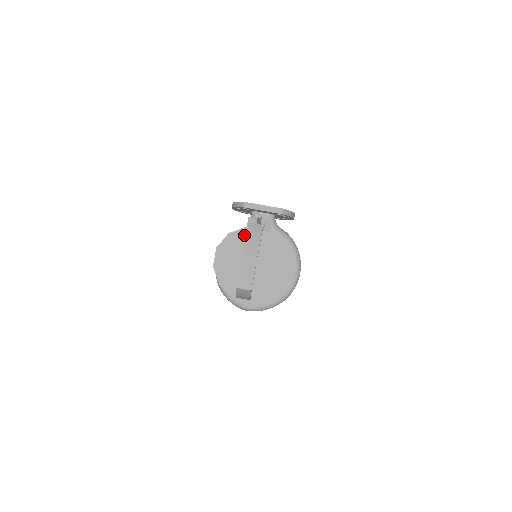
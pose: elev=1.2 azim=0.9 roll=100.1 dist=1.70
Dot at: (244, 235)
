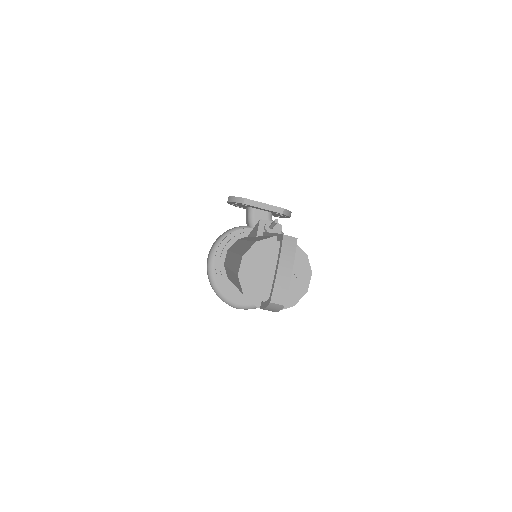
Dot at: (272, 245)
